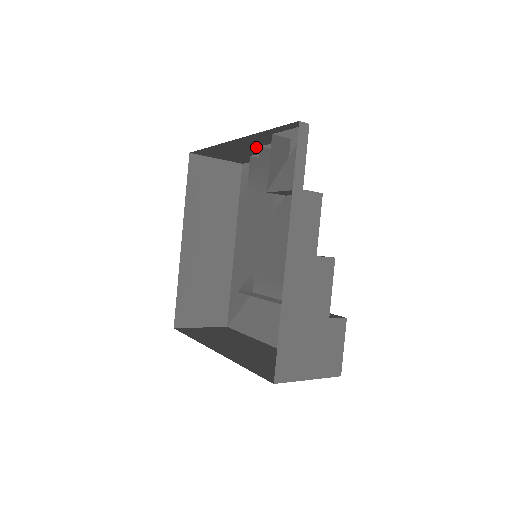
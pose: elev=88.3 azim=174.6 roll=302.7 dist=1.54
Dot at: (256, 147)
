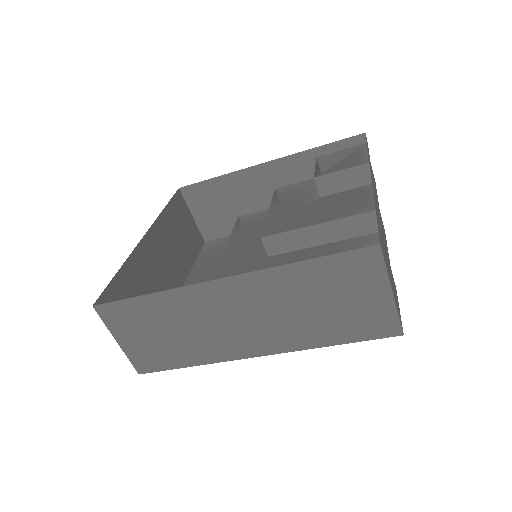
Dot at: (269, 191)
